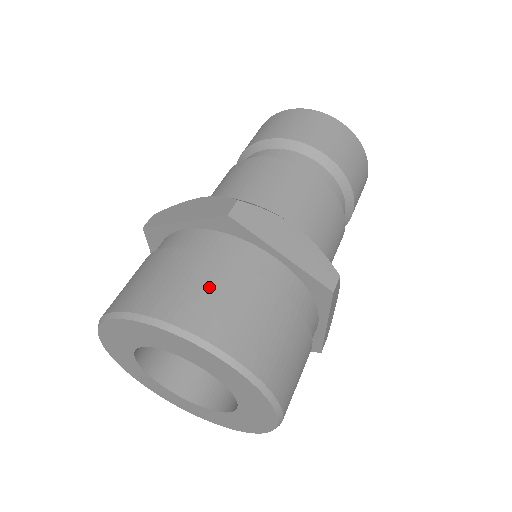
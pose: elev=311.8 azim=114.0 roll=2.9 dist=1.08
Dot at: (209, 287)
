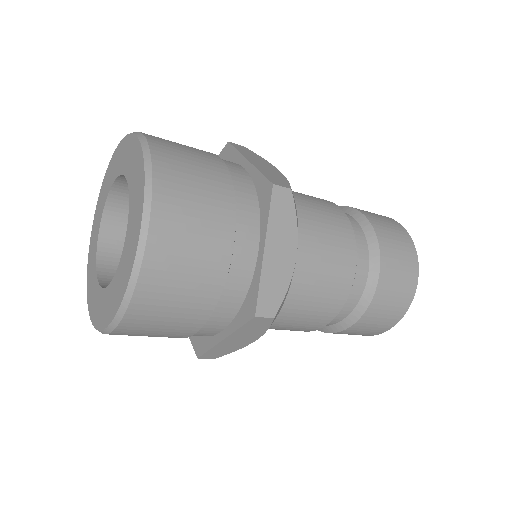
Dot at: occluded
